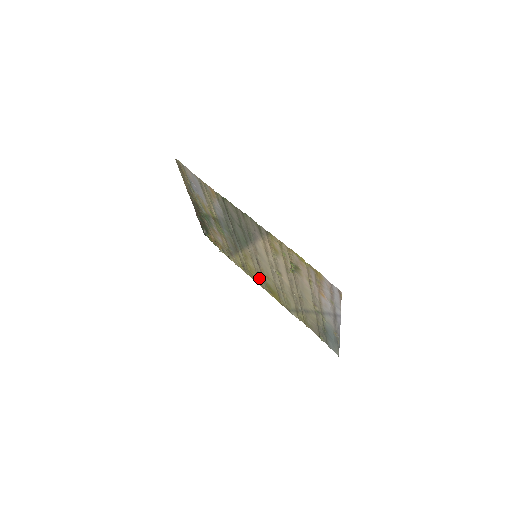
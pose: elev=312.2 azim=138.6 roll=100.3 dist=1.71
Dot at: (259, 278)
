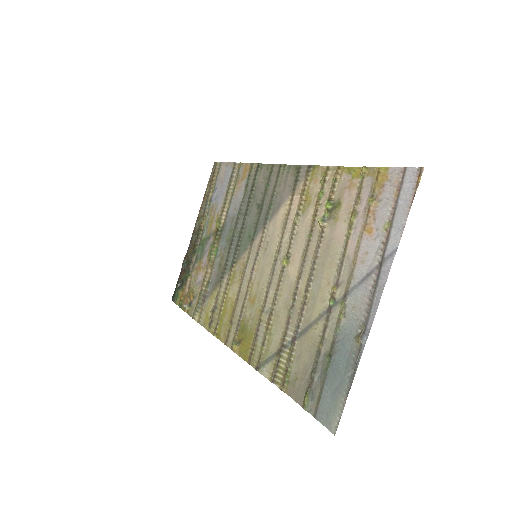
Dot at: (232, 318)
